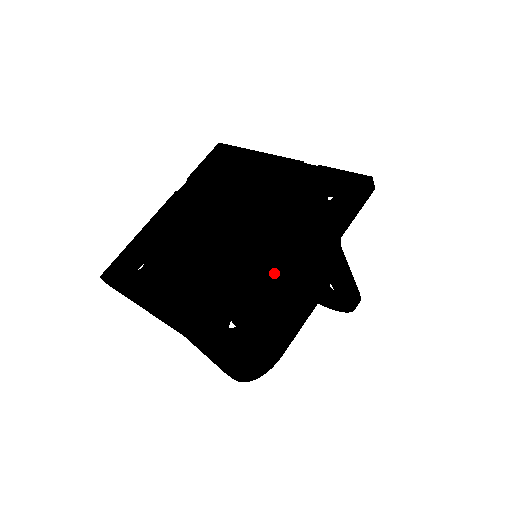
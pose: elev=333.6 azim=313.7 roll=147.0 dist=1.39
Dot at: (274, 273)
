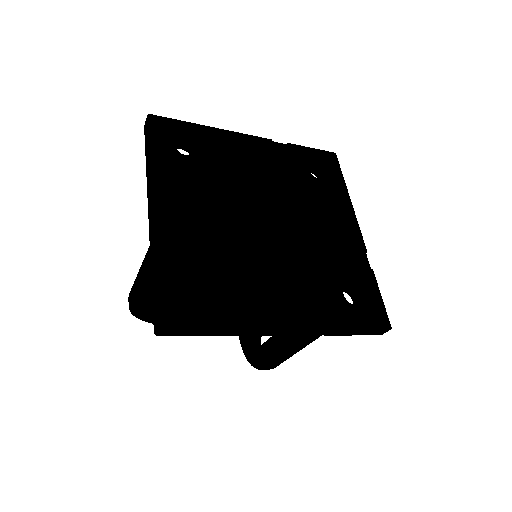
Dot at: (262, 298)
